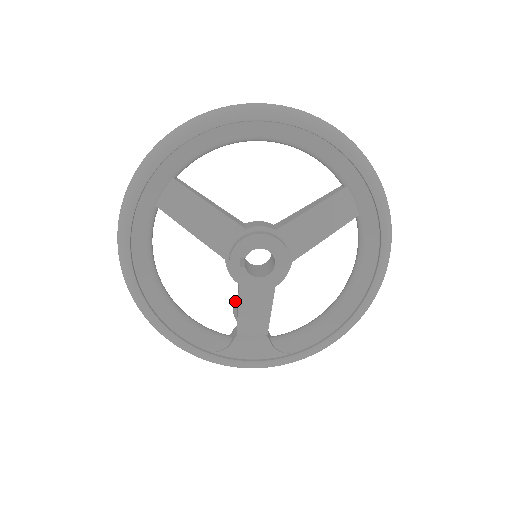
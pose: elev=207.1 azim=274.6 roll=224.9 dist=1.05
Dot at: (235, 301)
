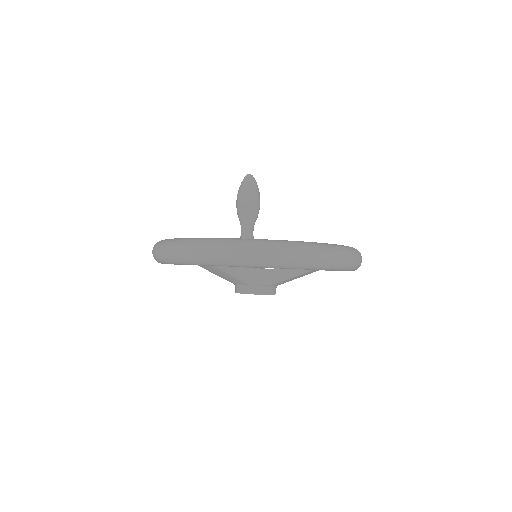
Dot at: (239, 202)
